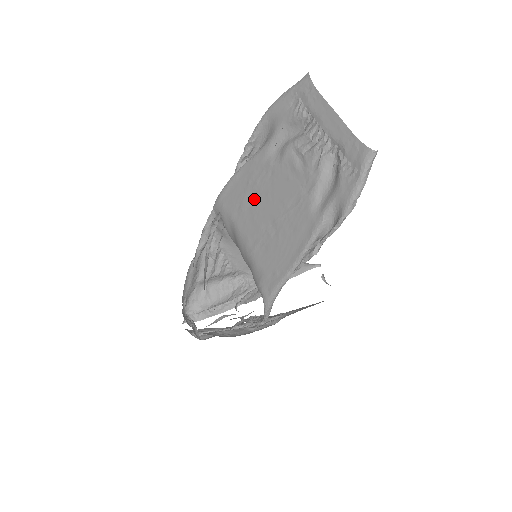
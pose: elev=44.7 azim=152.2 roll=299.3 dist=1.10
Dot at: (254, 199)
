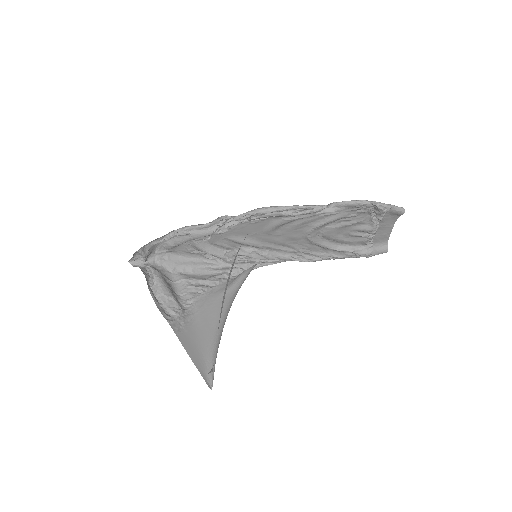
Dot at: (303, 242)
